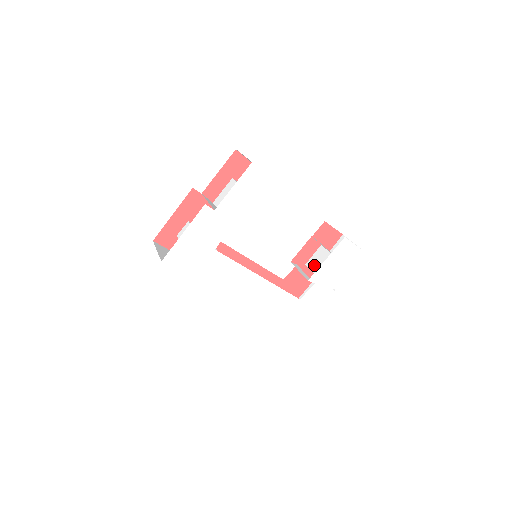
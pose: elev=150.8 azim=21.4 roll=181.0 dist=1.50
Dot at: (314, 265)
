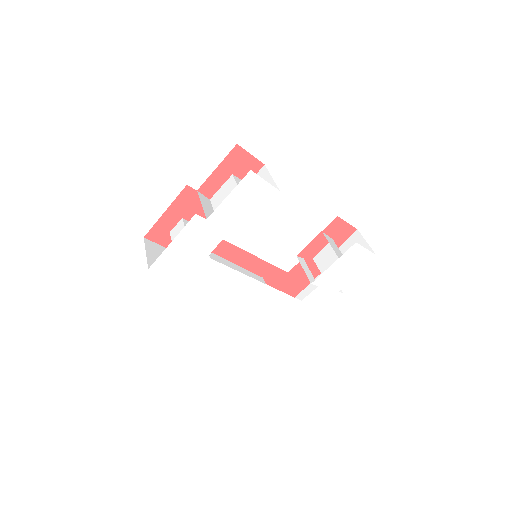
Dot at: (321, 262)
